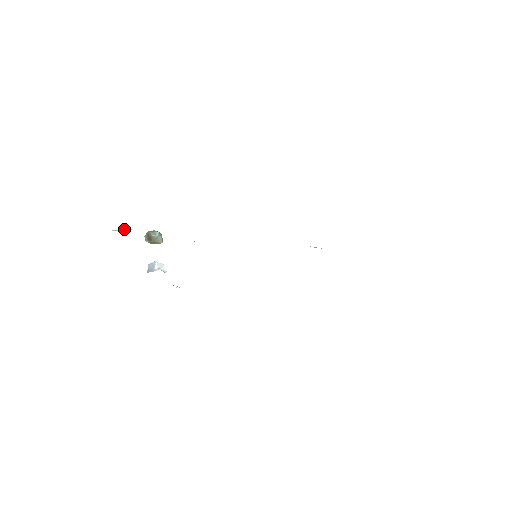
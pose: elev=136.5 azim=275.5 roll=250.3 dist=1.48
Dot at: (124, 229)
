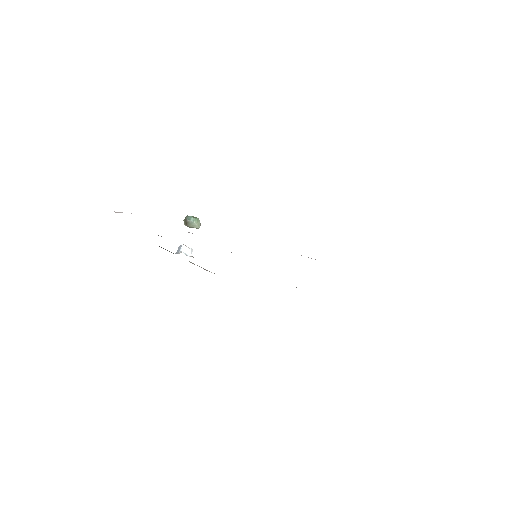
Dot at: (122, 212)
